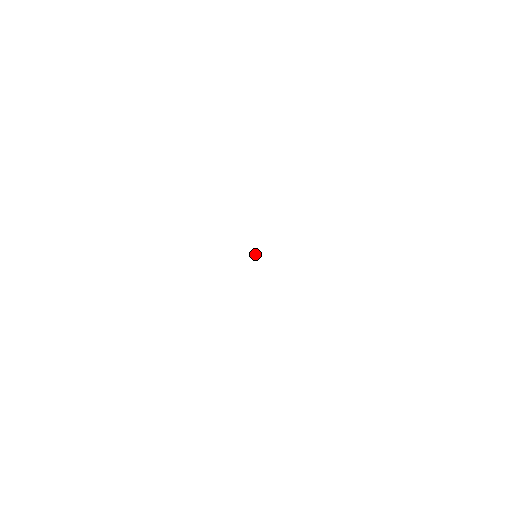
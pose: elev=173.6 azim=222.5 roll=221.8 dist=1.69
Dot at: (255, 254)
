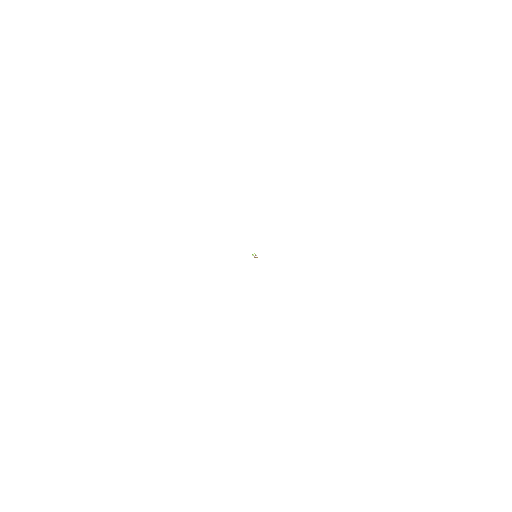
Dot at: occluded
